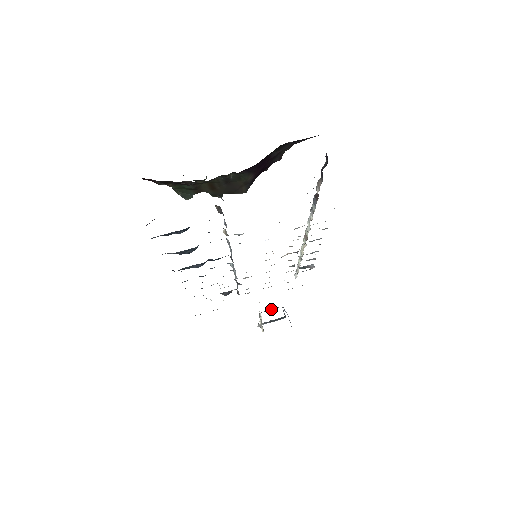
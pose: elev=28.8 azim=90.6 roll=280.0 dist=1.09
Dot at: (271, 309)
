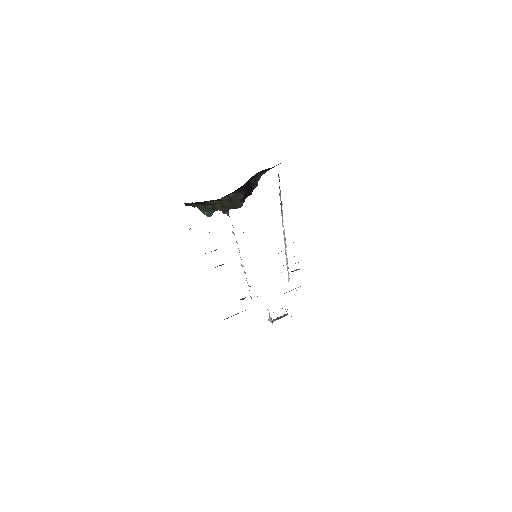
Dot at: occluded
